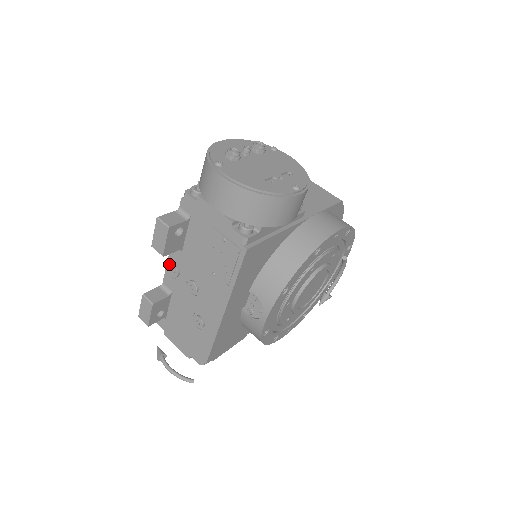
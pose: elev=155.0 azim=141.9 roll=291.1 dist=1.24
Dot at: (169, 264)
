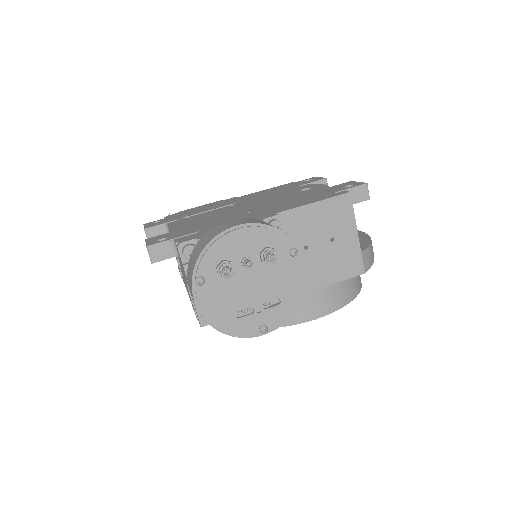
Dot at: occluded
